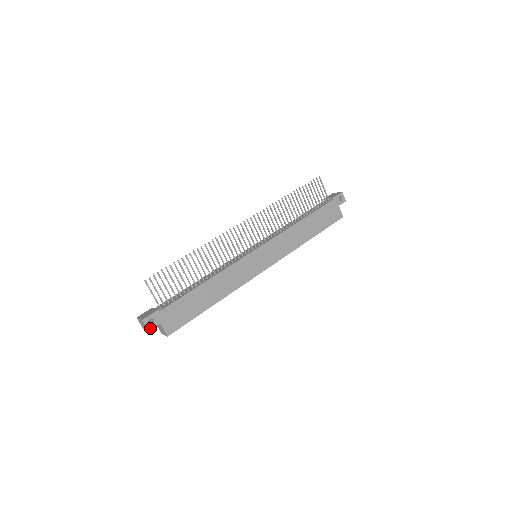
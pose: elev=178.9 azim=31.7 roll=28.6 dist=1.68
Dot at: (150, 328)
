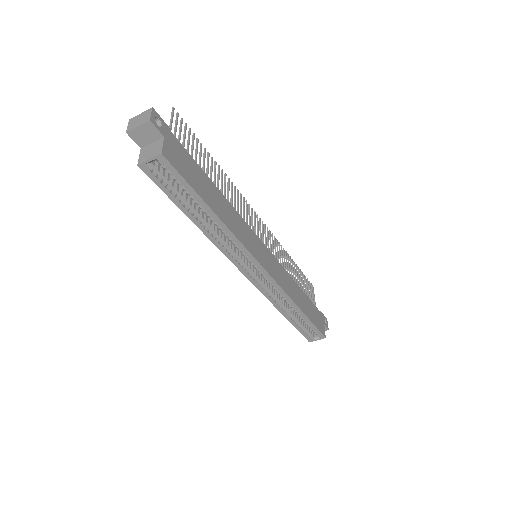
Dot at: (153, 122)
